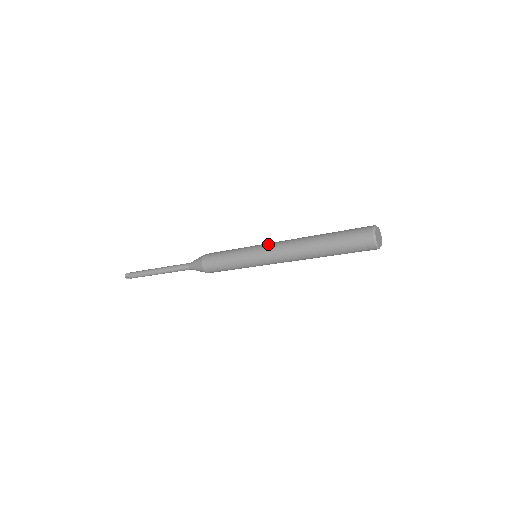
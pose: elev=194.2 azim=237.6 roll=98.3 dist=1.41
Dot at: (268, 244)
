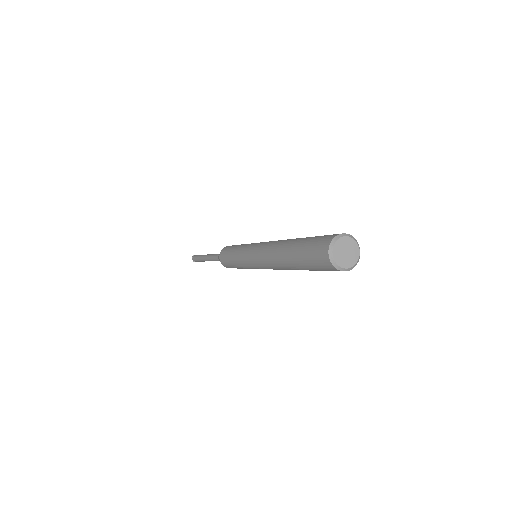
Dot at: (261, 242)
